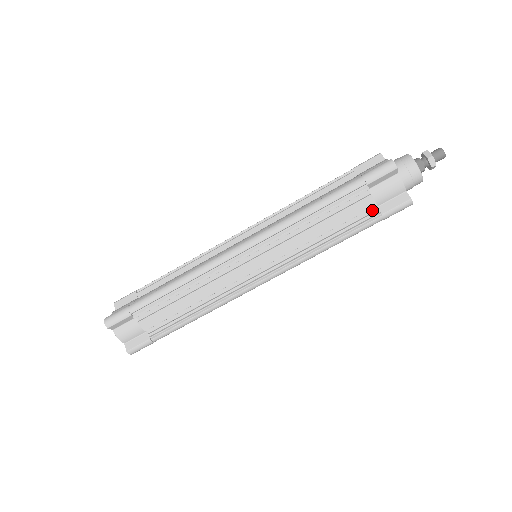
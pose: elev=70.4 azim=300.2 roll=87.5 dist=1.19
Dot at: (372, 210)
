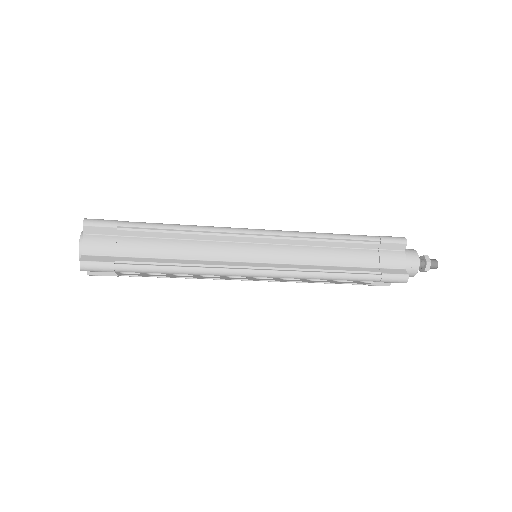
Dot at: occluded
